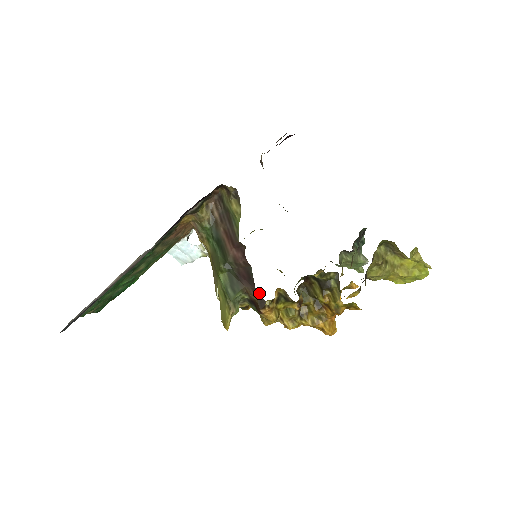
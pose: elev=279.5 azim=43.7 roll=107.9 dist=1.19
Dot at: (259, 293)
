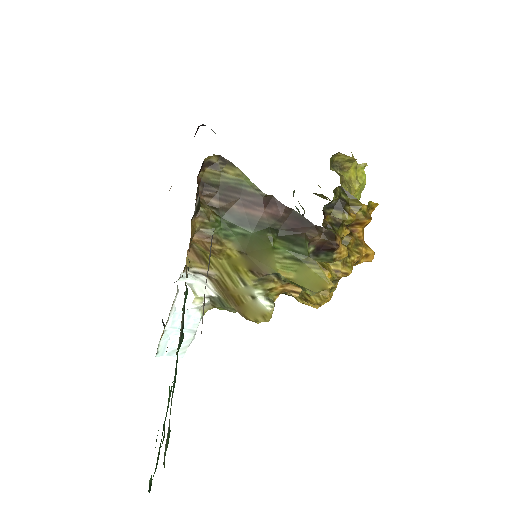
Dot at: (321, 228)
